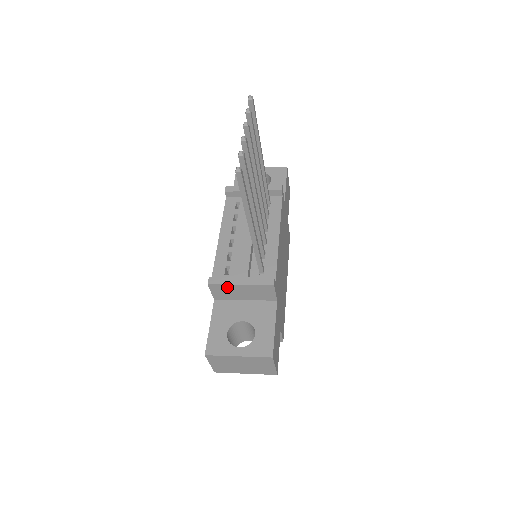
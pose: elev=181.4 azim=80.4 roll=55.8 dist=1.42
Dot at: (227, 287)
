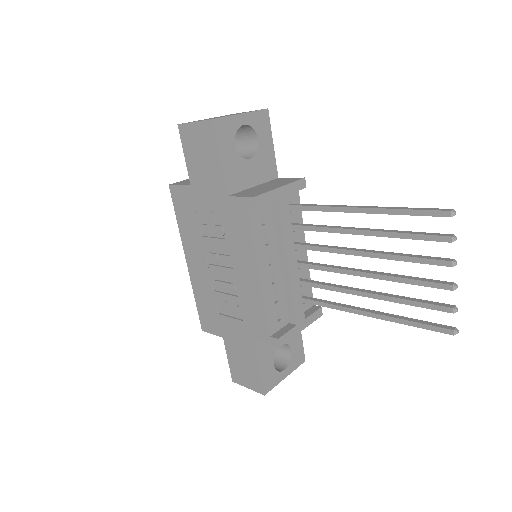
Dot at: occluded
